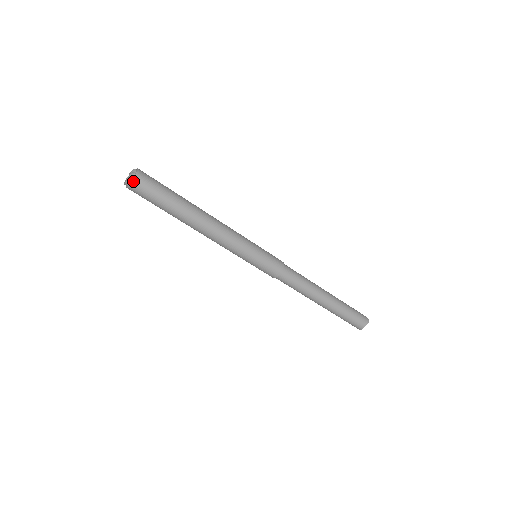
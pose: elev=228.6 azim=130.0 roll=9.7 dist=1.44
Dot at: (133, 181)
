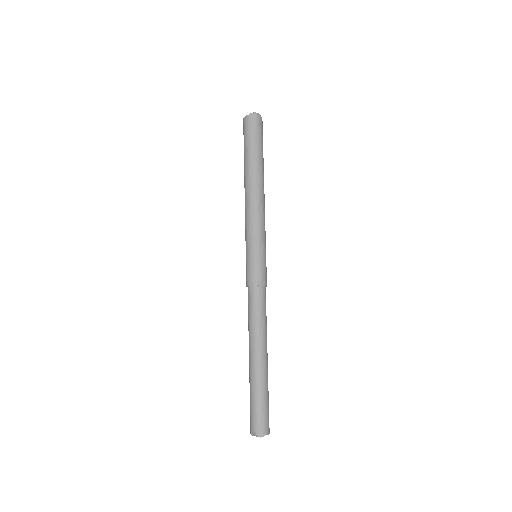
Dot at: occluded
